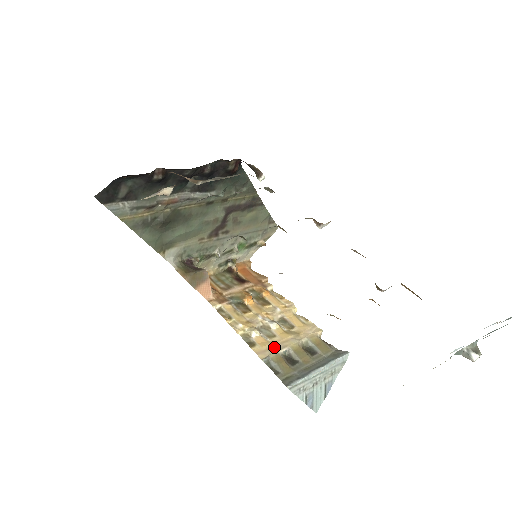
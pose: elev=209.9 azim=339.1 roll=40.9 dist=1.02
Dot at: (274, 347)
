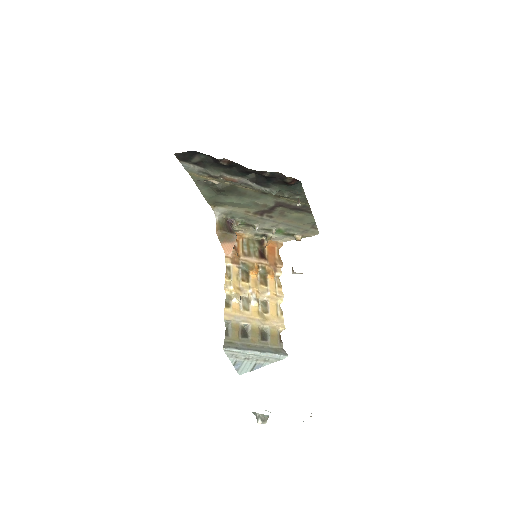
Dot at: (240, 317)
